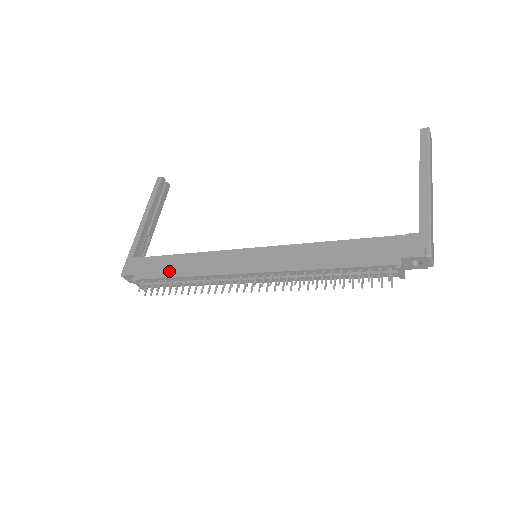
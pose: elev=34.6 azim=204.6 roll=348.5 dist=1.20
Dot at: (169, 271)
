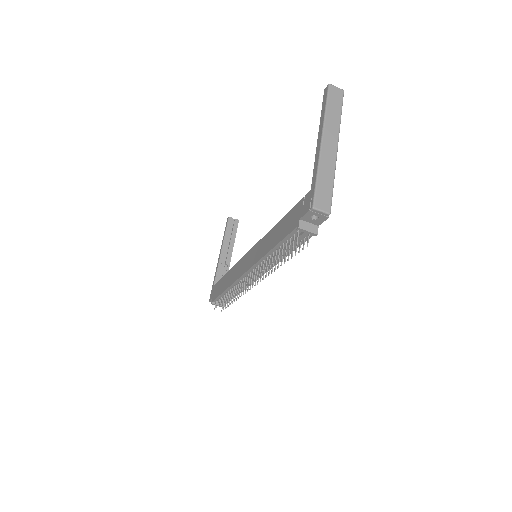
Dot at: (222, 288)
